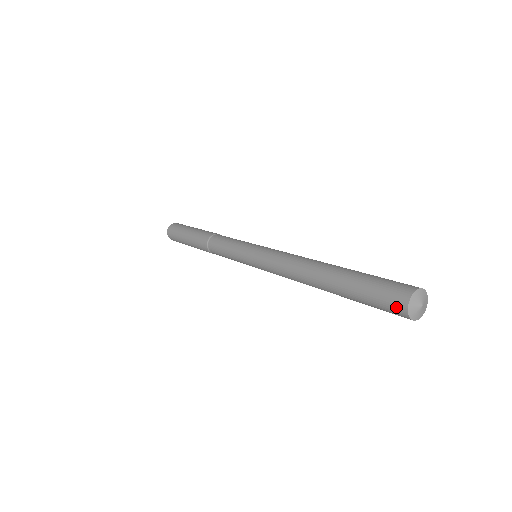
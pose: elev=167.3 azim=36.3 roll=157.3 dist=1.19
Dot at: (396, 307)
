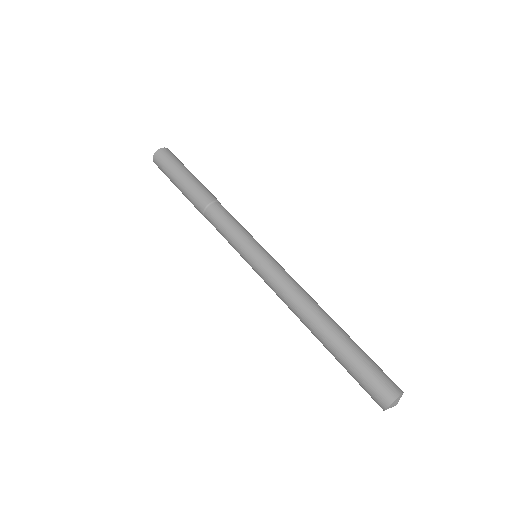
Dot at: (377, 400)
